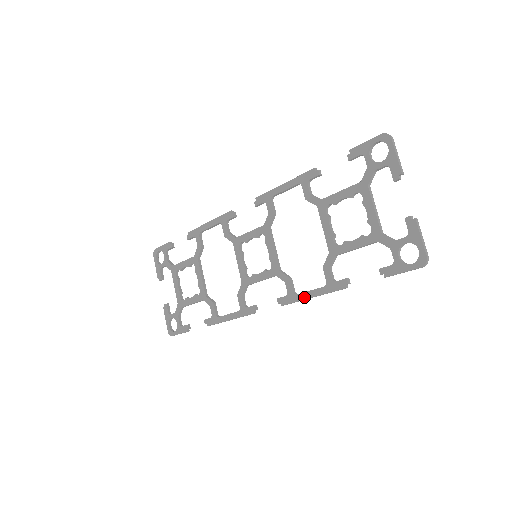
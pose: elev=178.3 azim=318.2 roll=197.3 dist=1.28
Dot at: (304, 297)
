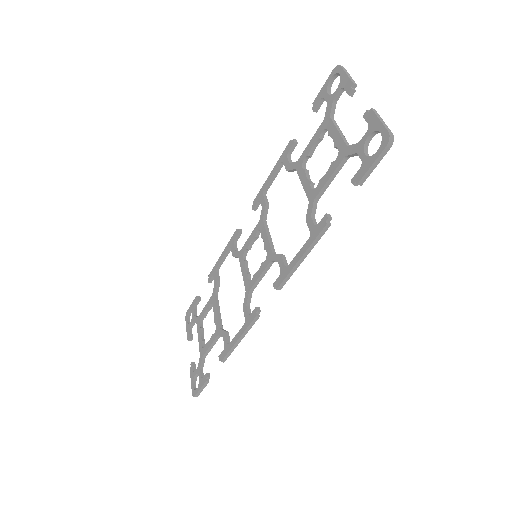
Dot at: (294, 263)
